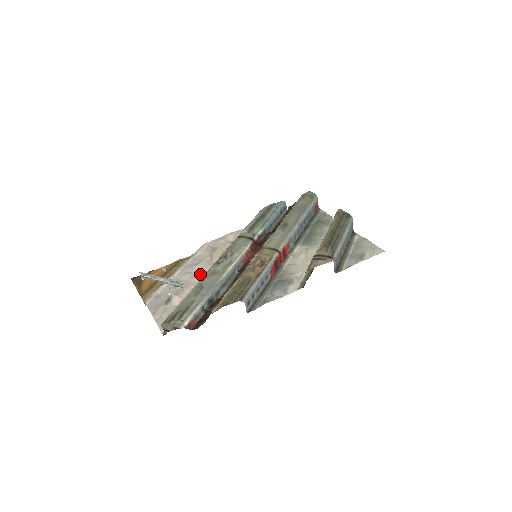
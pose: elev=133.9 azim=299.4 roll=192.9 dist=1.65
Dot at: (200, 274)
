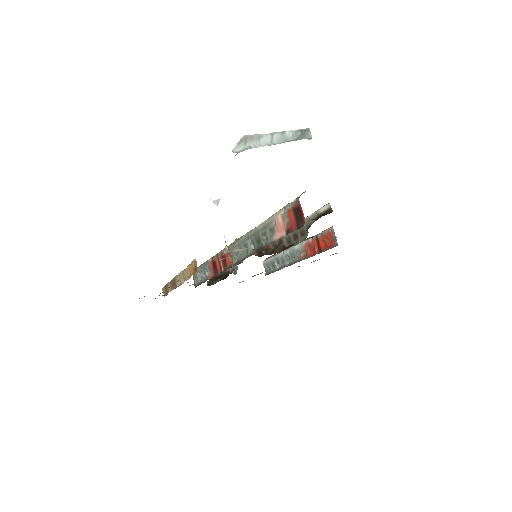
Dot at: occluded
